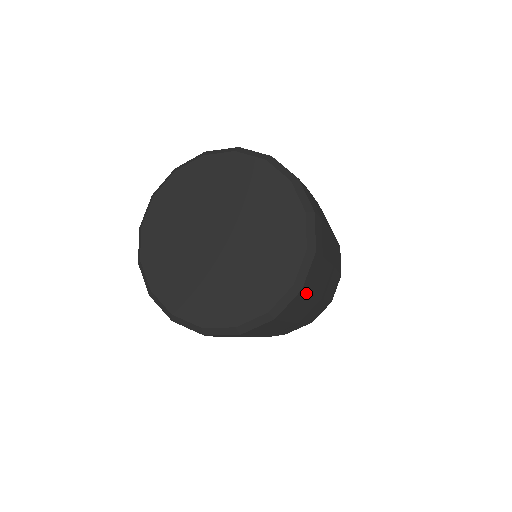
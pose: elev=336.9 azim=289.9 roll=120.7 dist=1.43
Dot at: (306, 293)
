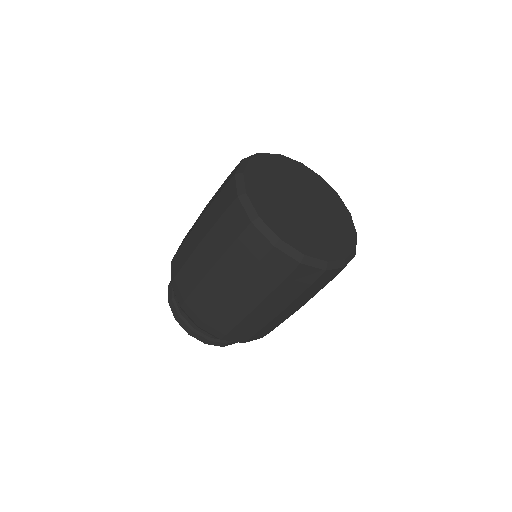
Dot at: occluded
